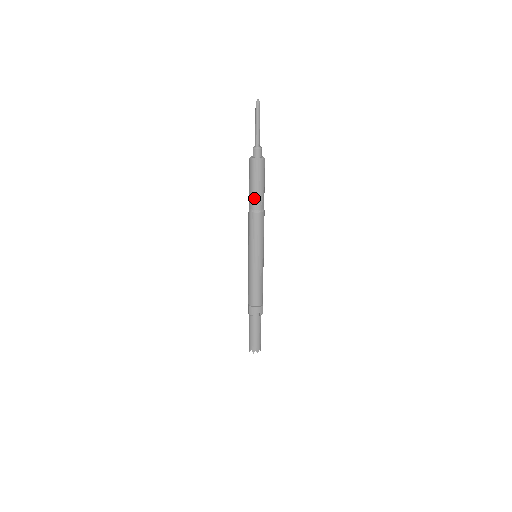
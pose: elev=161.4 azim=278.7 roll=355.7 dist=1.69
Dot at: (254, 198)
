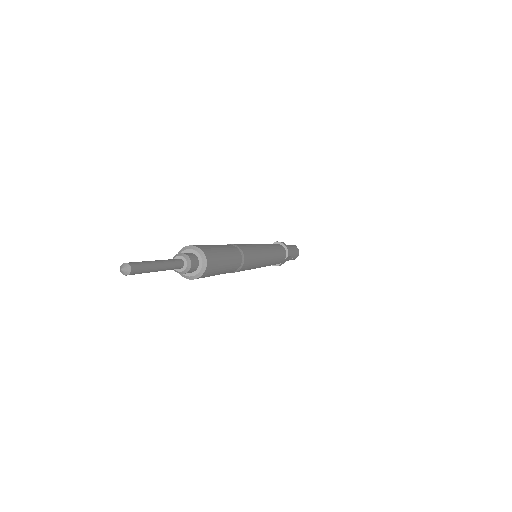
Dot at: occluded
